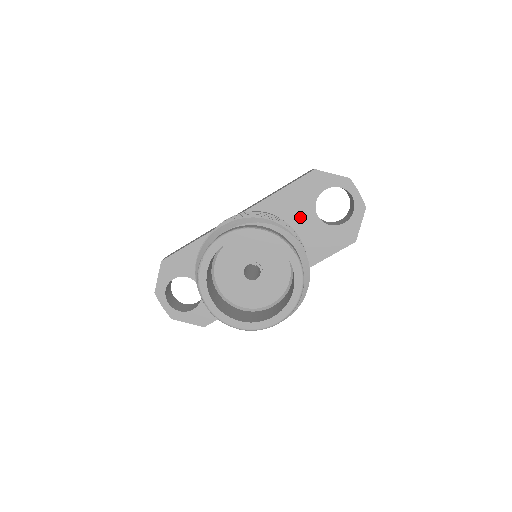
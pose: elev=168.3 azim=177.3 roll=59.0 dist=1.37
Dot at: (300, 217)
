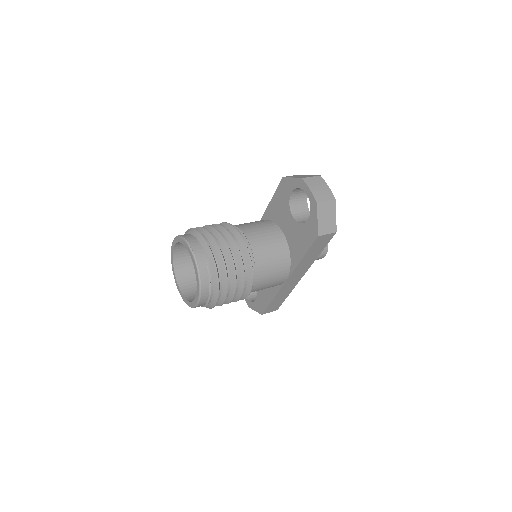
Dot at: (284, 220)
